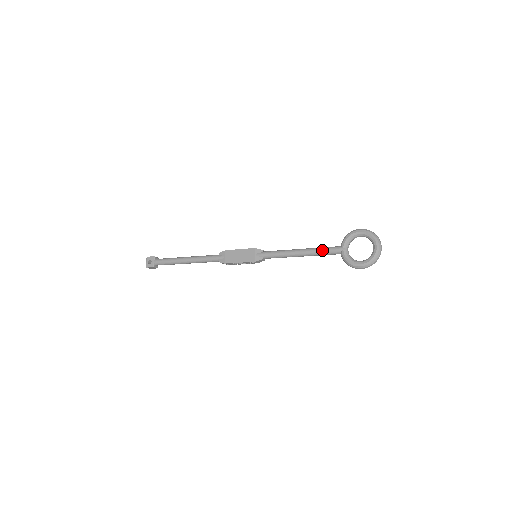
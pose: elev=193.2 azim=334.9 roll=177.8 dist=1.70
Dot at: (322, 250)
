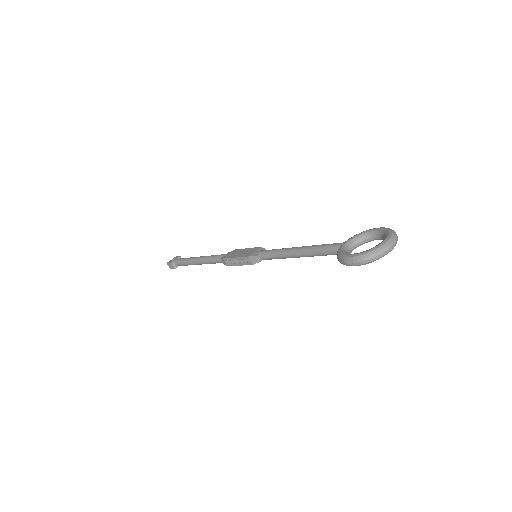
Dot at: (321, 245)
